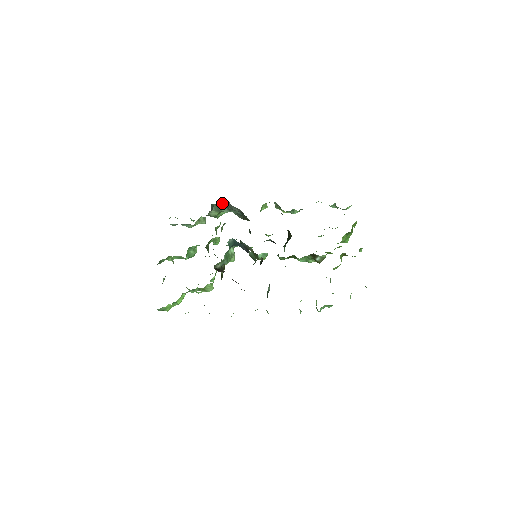
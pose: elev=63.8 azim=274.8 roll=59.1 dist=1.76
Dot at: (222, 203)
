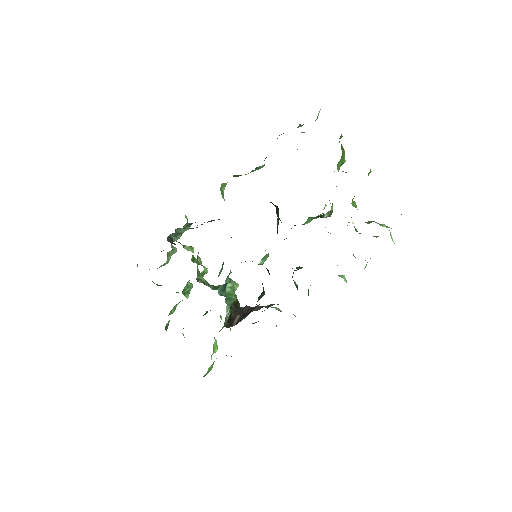
Dot at: (177, 231)
